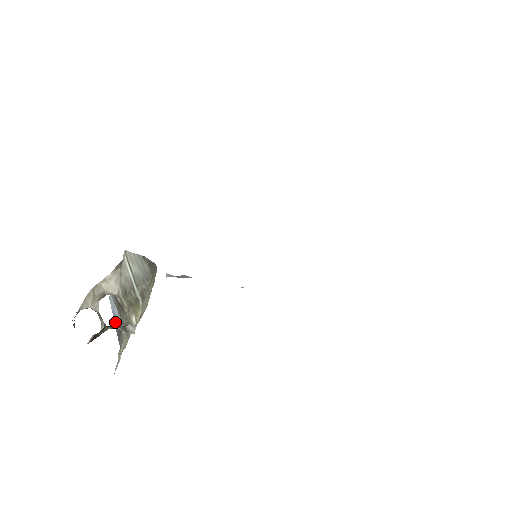
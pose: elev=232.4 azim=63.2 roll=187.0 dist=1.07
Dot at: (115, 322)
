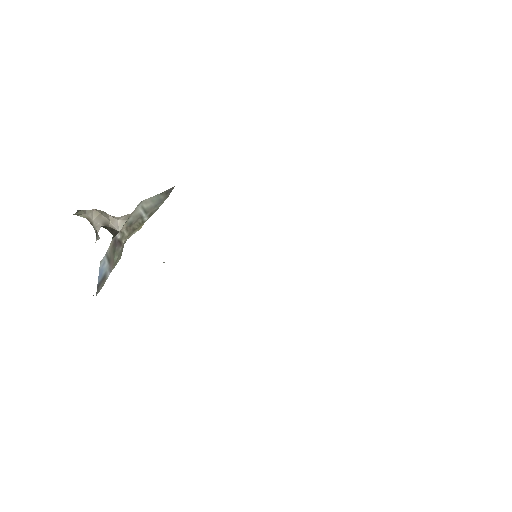
Dot at: (99, 277)
